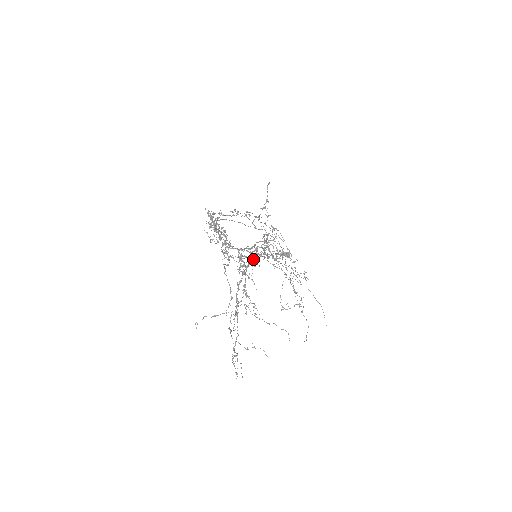
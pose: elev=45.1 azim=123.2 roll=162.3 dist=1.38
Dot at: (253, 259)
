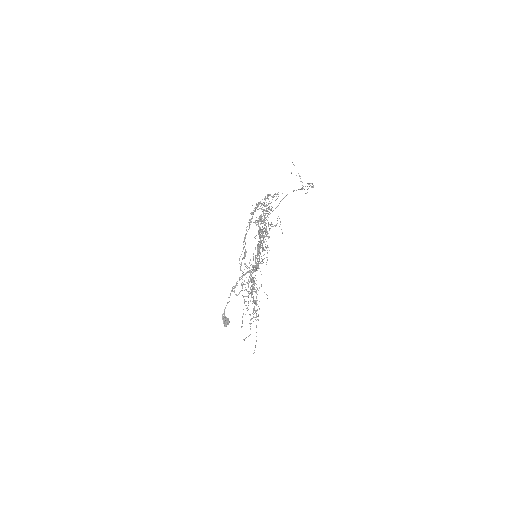
Dot at: occluded
